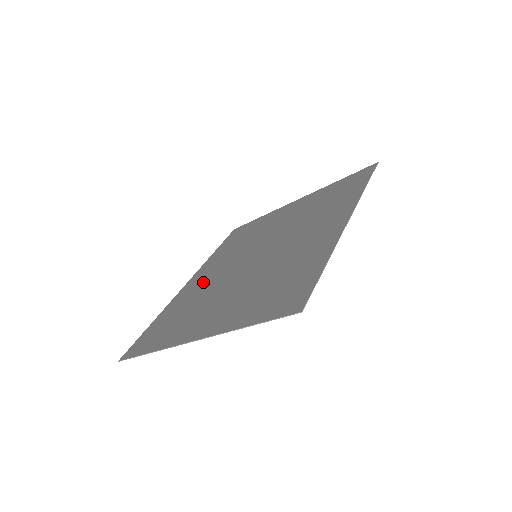
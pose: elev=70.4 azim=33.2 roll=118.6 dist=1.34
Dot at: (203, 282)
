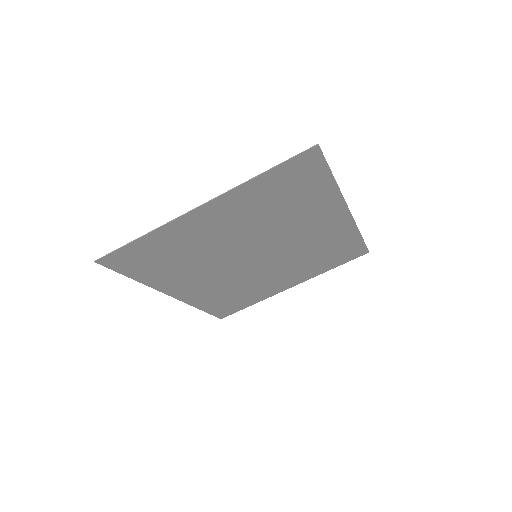
Dot at: (195, 277)
